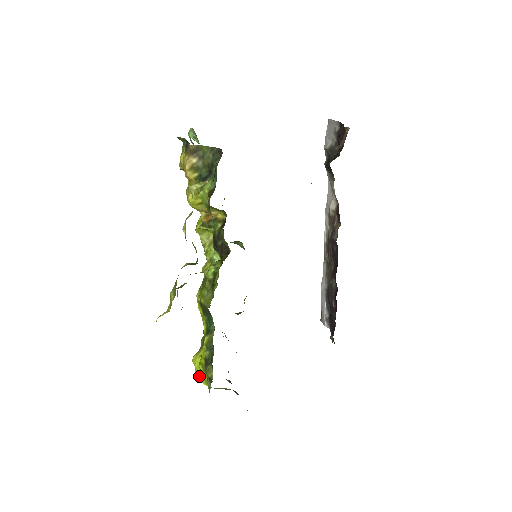
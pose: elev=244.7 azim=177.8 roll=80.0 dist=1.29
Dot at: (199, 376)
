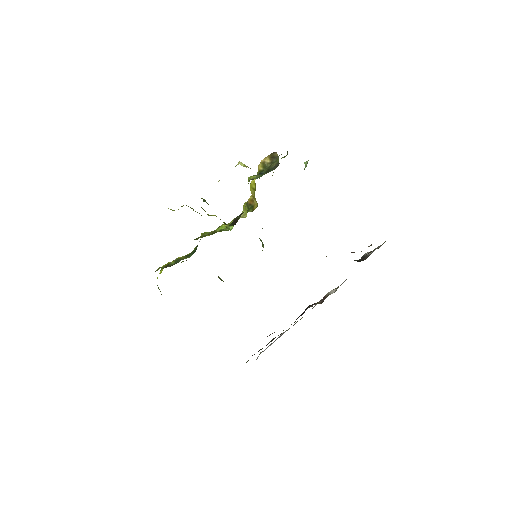
Dot at: occluded
